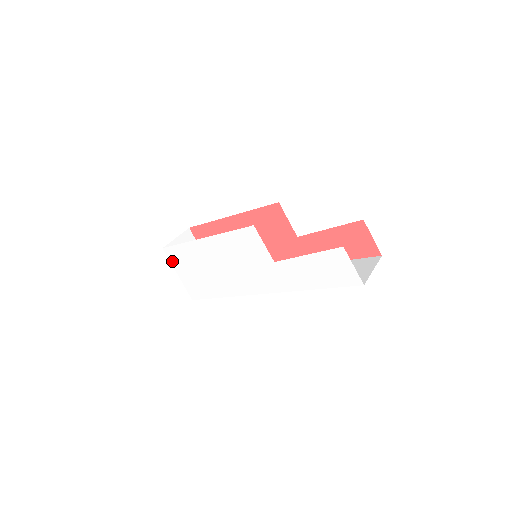
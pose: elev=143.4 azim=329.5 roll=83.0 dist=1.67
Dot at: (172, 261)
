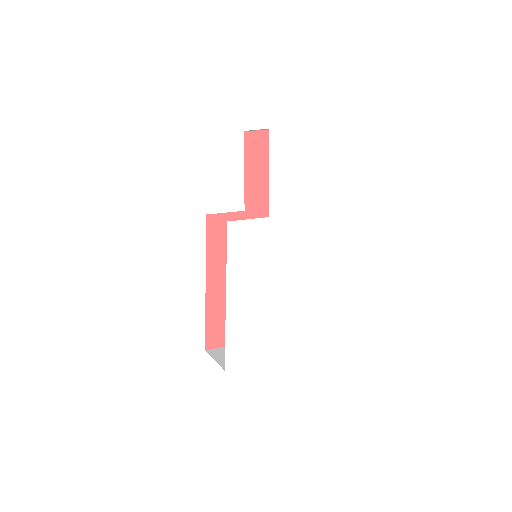
Dot at: (242, 364)
